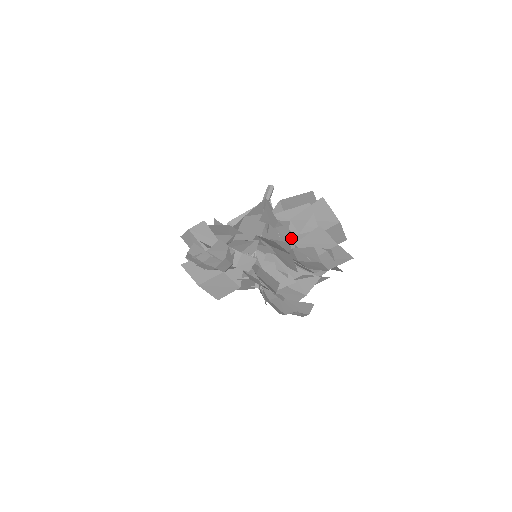
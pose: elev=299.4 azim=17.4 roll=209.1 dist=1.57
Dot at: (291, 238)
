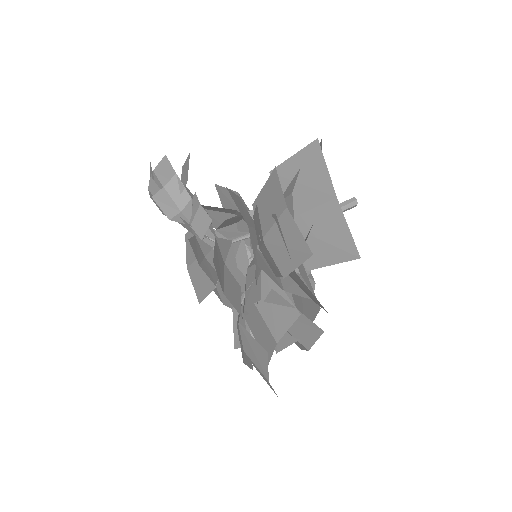
Dot at: occluded
